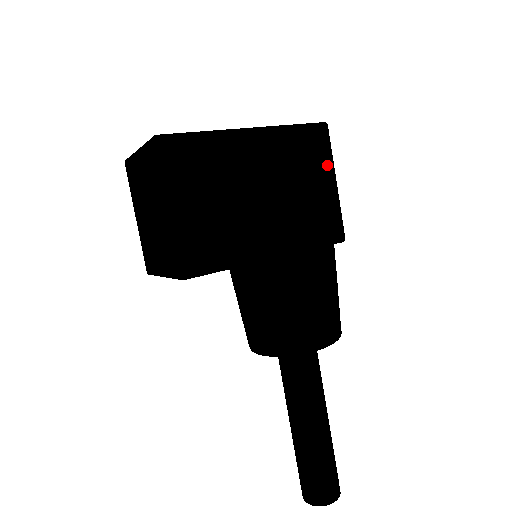
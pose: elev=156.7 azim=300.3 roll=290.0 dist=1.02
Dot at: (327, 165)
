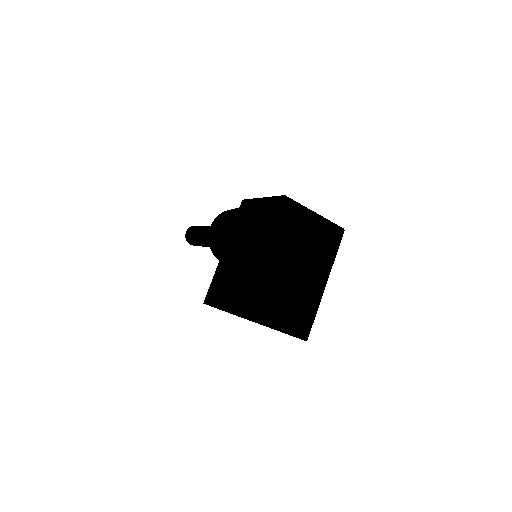
Dot at: occluded
